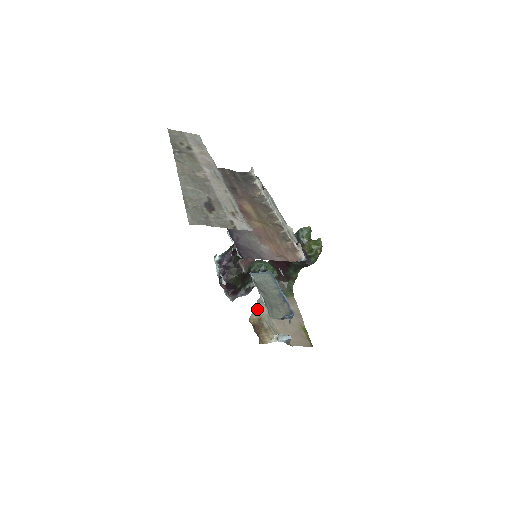
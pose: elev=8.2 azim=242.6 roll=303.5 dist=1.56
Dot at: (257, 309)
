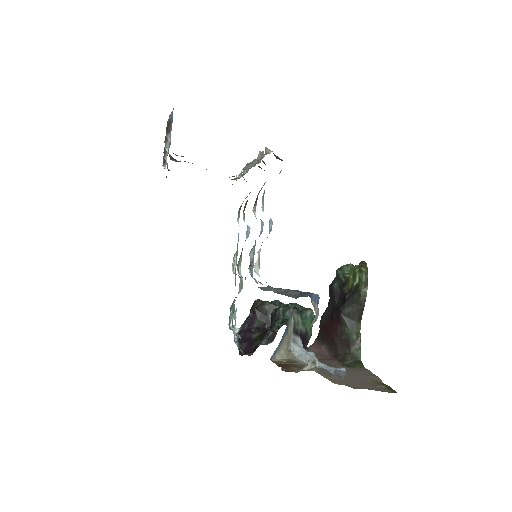
Dot at: (289, 357)
